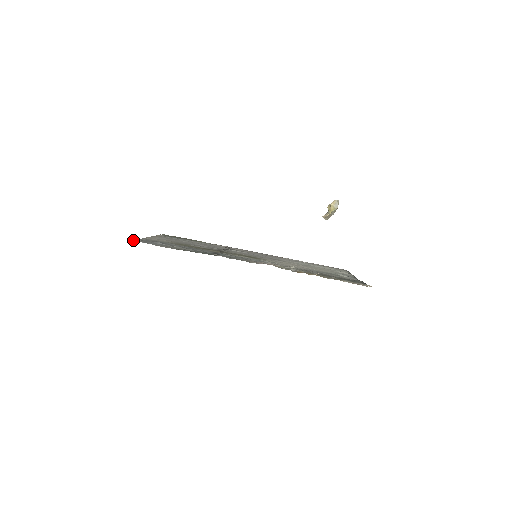
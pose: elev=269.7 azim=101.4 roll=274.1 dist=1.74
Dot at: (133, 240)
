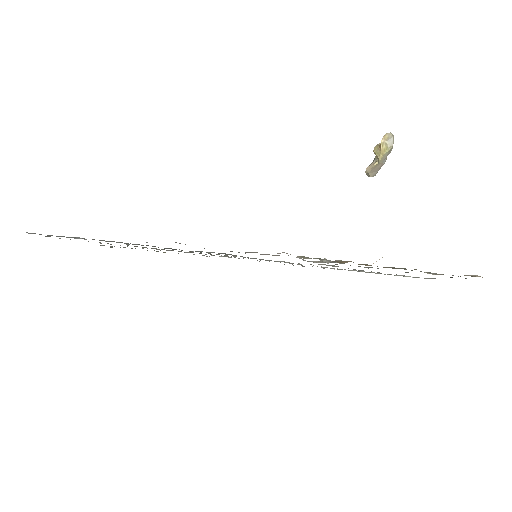
Dot at: occluded
